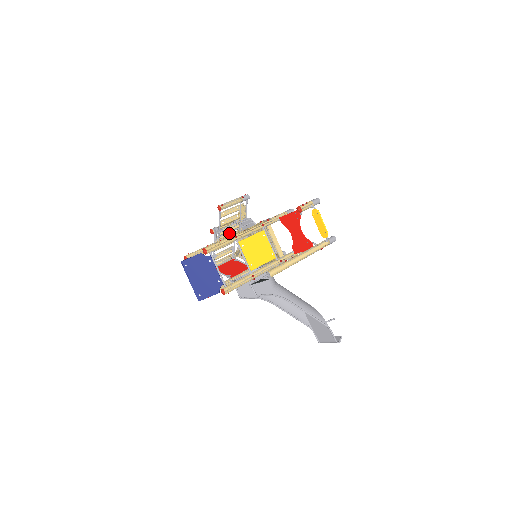
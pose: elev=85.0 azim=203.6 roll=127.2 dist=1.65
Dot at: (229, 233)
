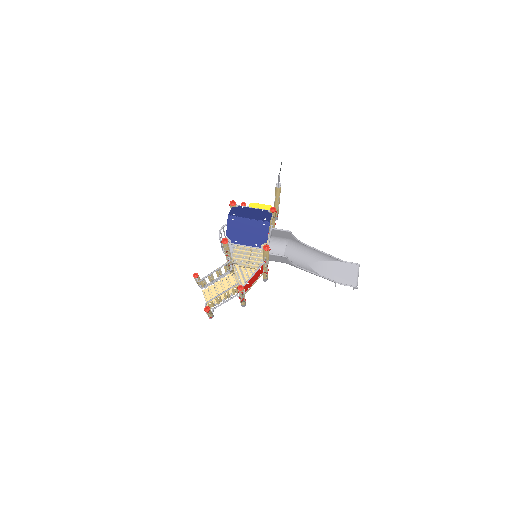
Dot at: occluded
